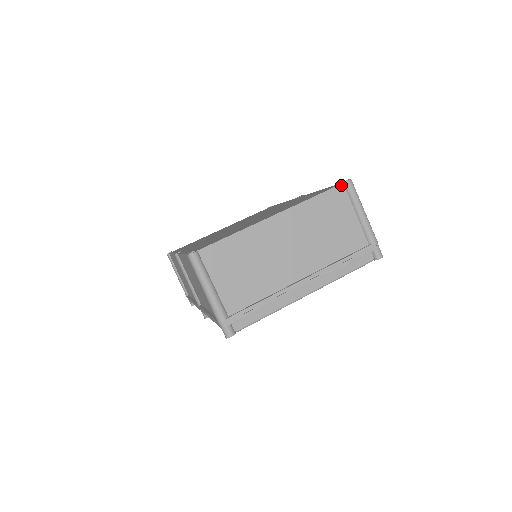
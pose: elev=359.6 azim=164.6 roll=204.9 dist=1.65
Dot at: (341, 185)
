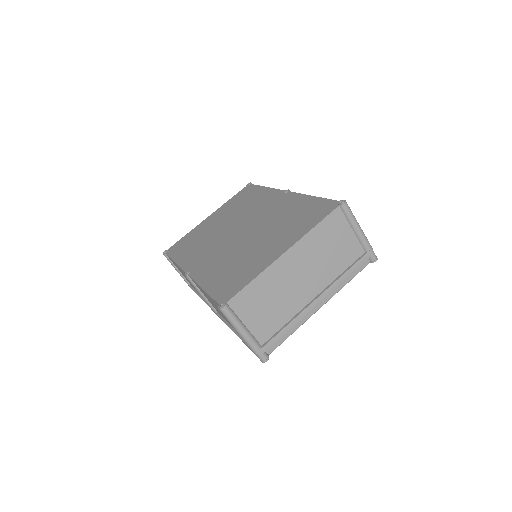
Dot at: (337, 208)
